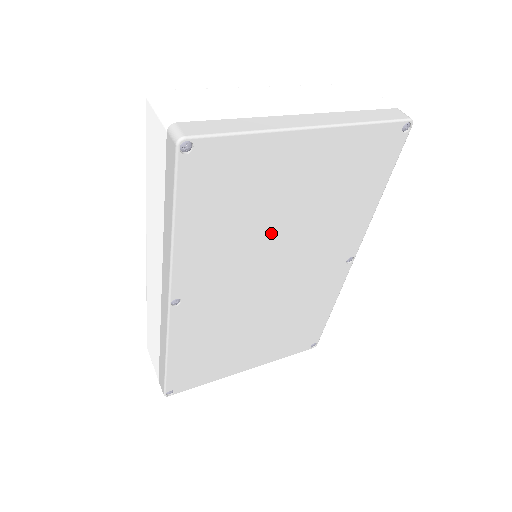
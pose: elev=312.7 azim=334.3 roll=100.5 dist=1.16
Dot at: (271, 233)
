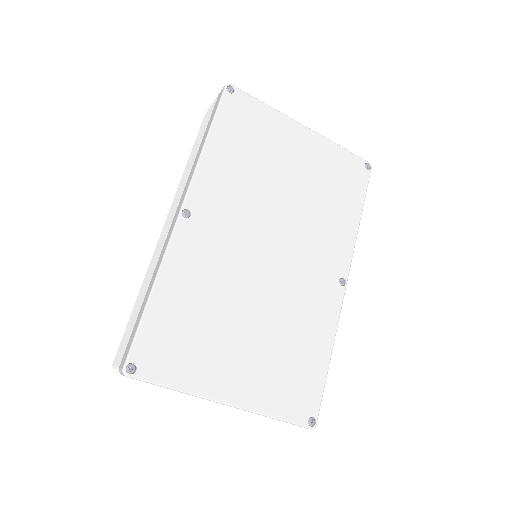
Dot at: (274, 194)
